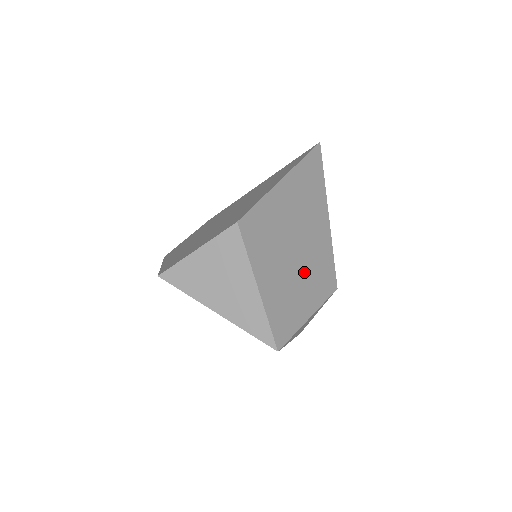
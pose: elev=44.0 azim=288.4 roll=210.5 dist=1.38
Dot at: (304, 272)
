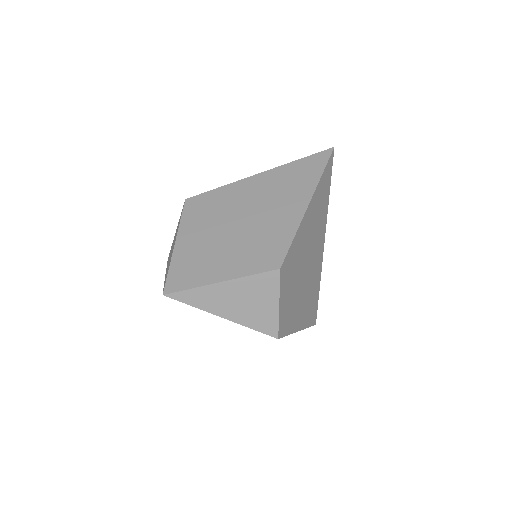
Dot at: (238, 244)
